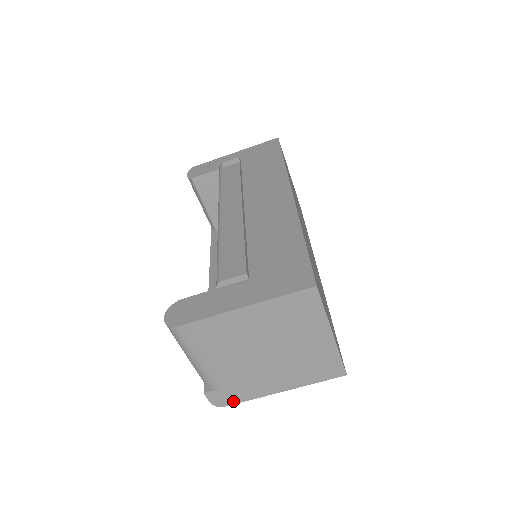
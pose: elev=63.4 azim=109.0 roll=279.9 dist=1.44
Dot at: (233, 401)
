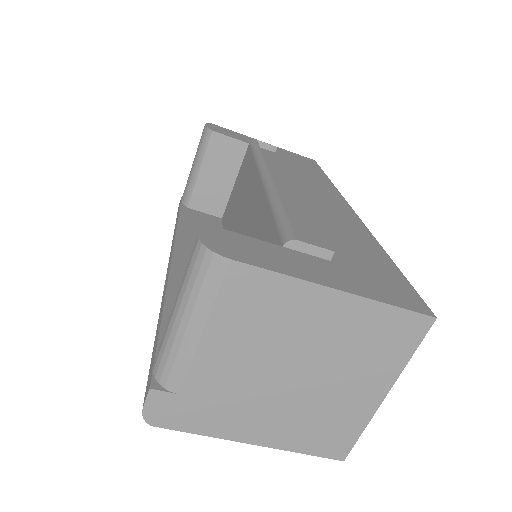
Dot at: (176, 424)
